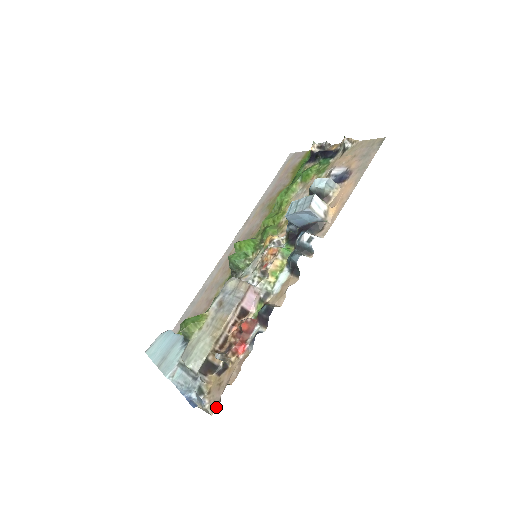
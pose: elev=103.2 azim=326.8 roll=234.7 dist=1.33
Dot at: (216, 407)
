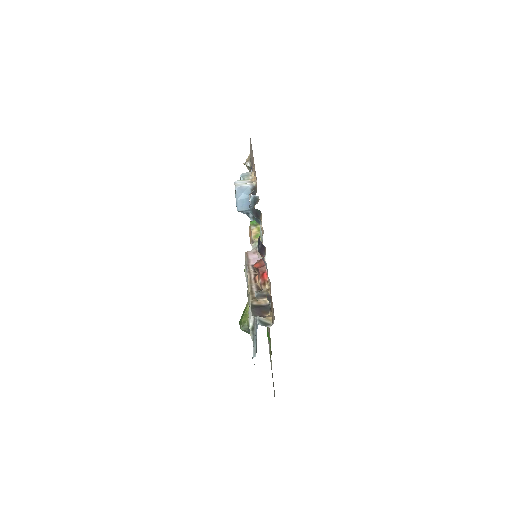
Dot at: occluded
